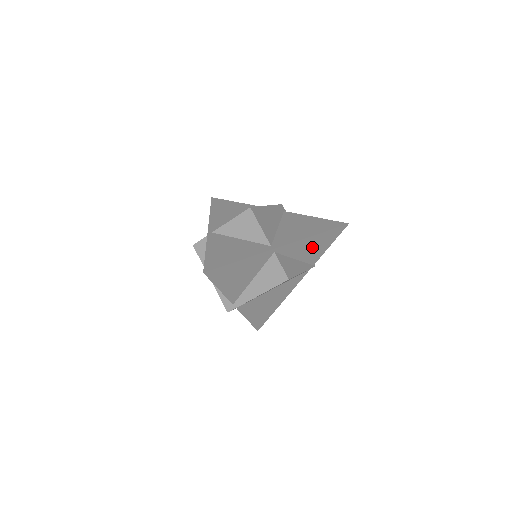
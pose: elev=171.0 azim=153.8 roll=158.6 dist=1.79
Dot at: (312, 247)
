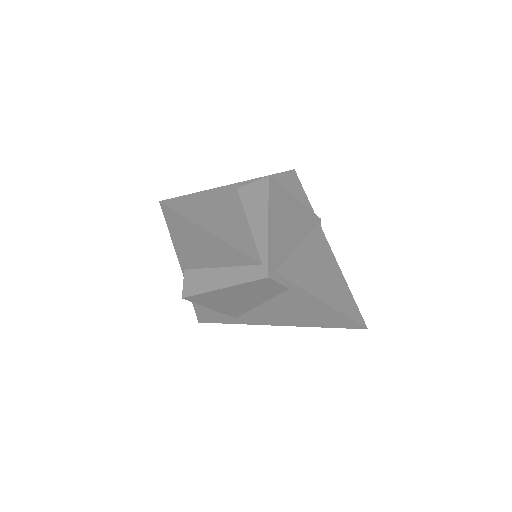
Dot at: occluded
